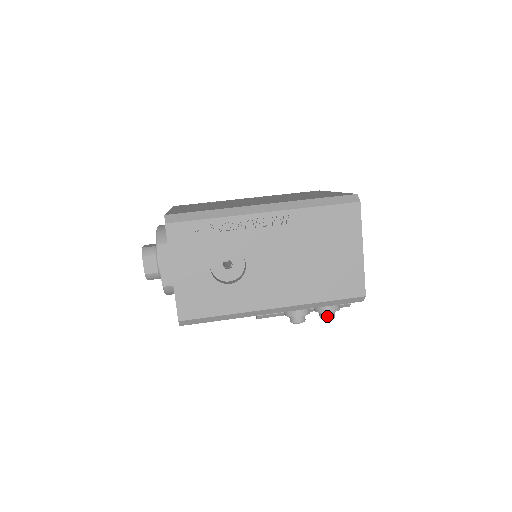
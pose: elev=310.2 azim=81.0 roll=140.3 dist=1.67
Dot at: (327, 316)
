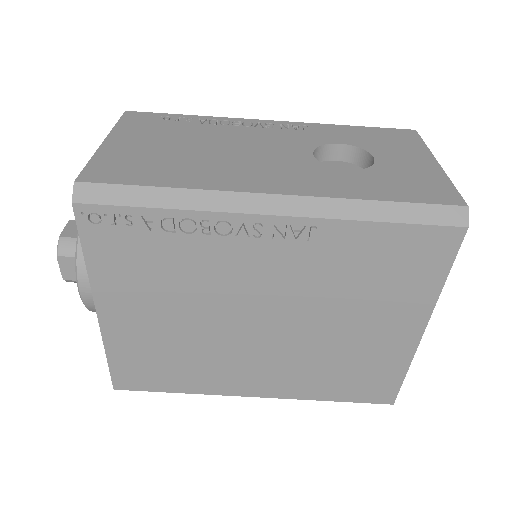
Dot at: occluded
